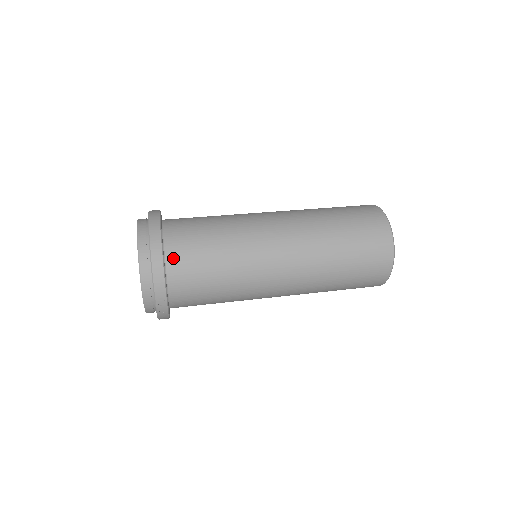
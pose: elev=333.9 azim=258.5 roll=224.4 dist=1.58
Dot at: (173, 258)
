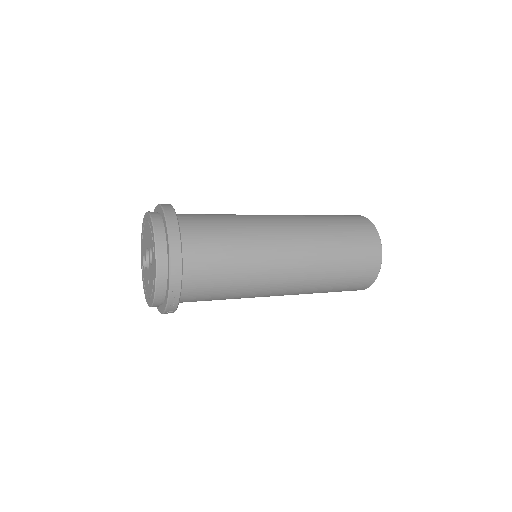
Dot at: (189, 261)
